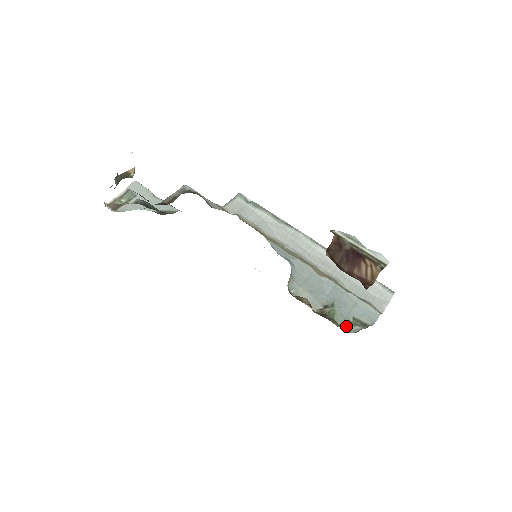
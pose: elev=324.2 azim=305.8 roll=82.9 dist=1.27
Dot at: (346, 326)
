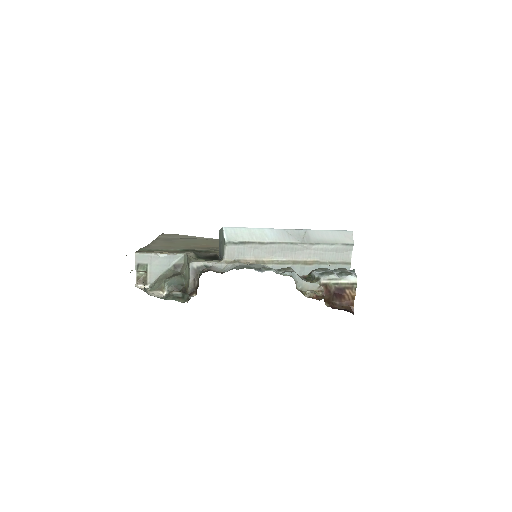
Dot at: occluded
